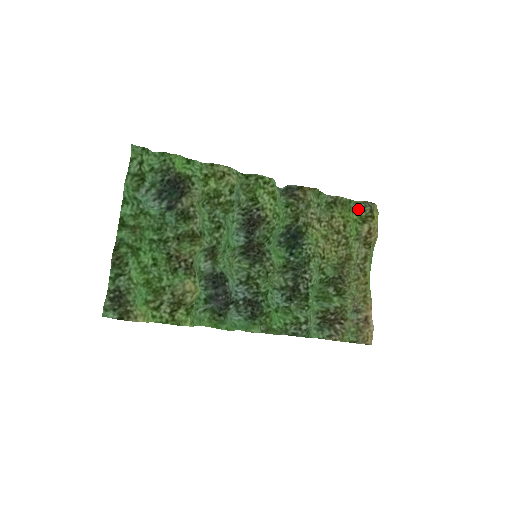
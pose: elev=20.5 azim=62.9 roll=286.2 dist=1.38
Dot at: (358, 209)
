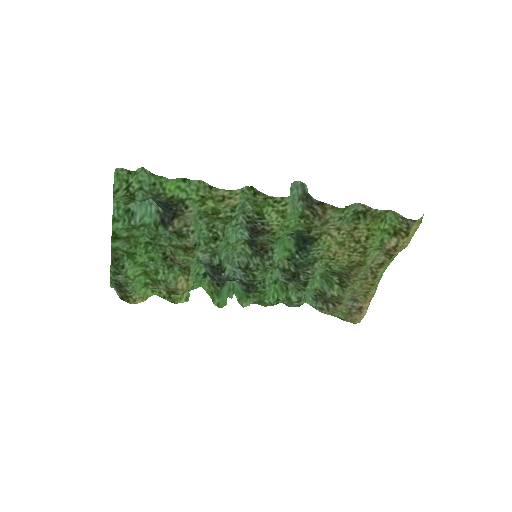
Dot at: (394, 220)
